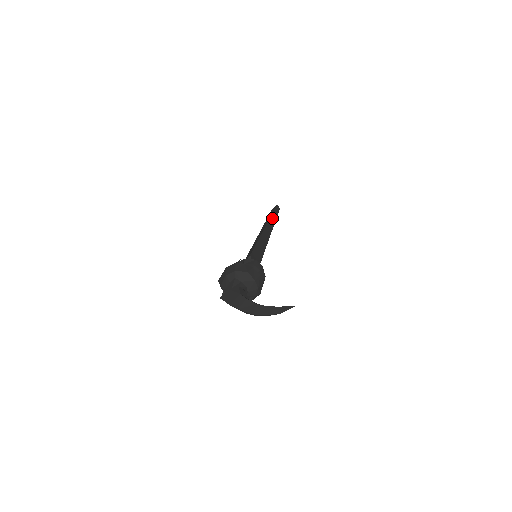
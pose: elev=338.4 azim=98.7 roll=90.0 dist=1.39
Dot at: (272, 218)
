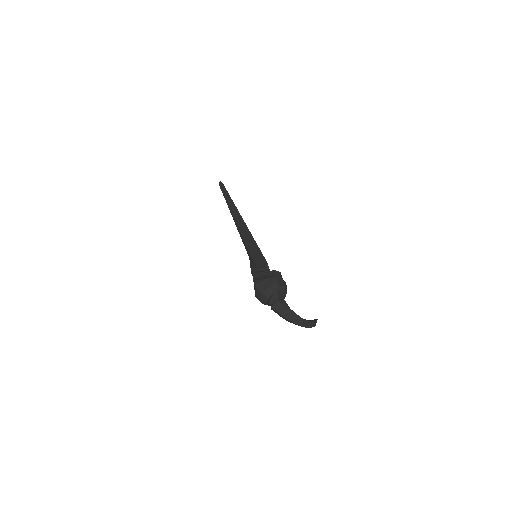
Dot at: occluded
